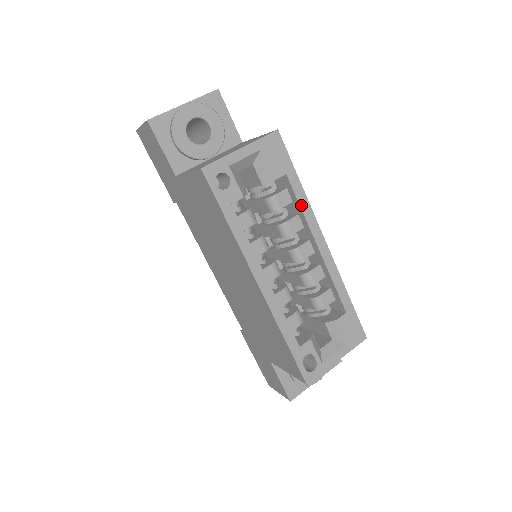
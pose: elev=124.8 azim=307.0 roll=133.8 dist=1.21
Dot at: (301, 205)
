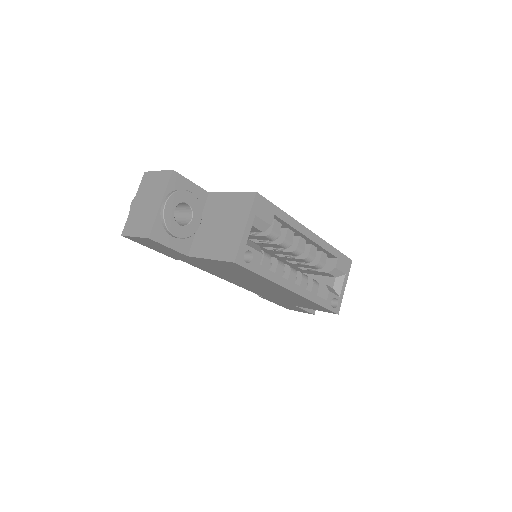
Dot at: (290, 224)
